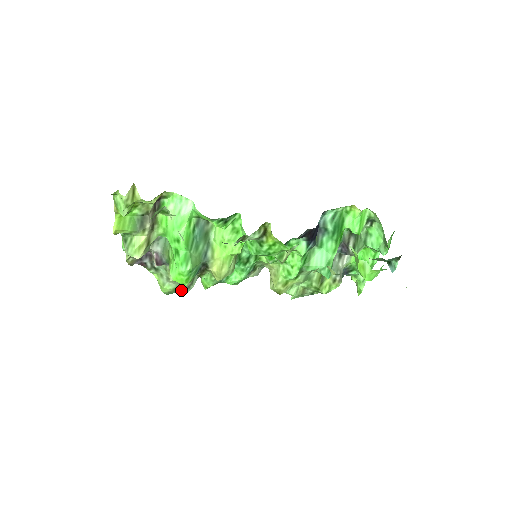
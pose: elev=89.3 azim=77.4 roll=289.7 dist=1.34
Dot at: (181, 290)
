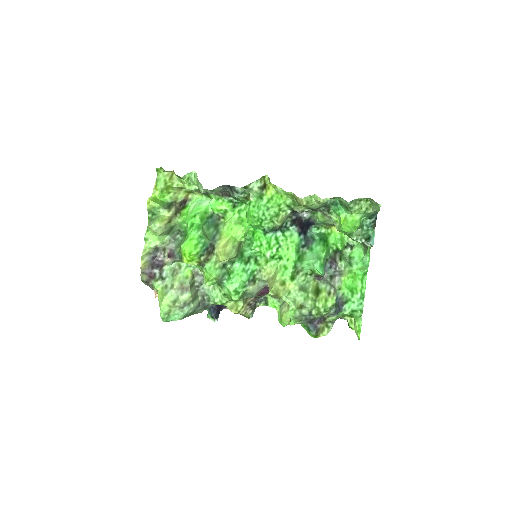
Dot at: (180, 310)
